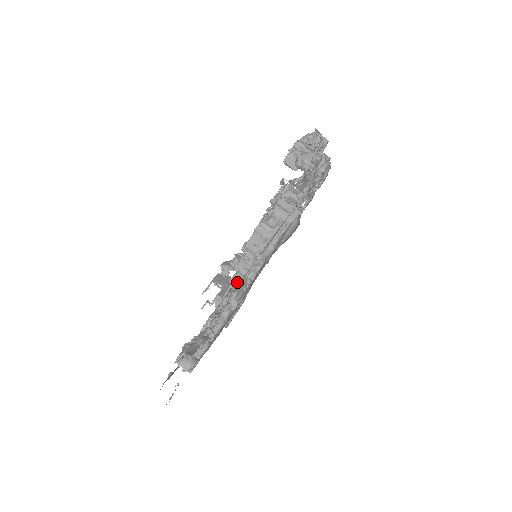
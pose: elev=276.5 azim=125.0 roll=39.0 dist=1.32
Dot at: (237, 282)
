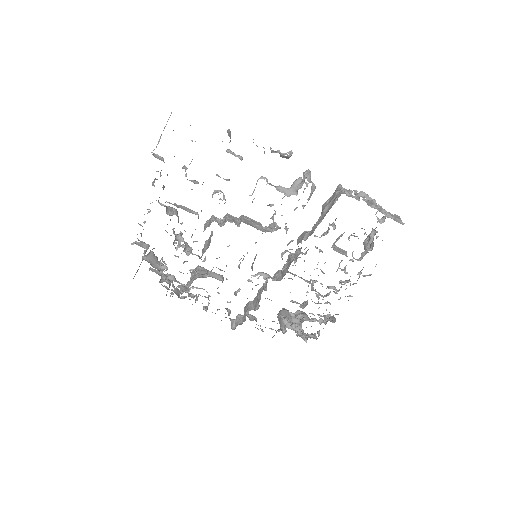
Dot at: occluded
